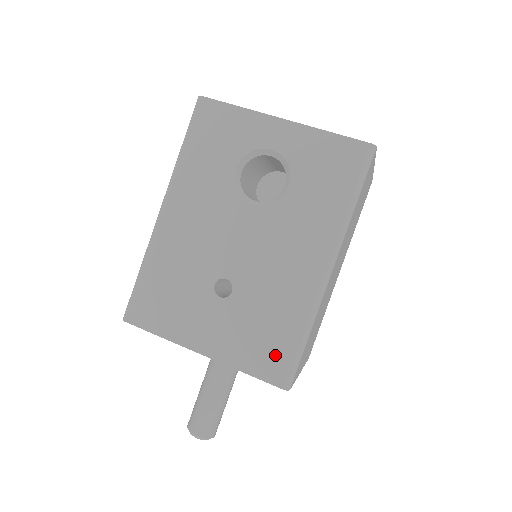
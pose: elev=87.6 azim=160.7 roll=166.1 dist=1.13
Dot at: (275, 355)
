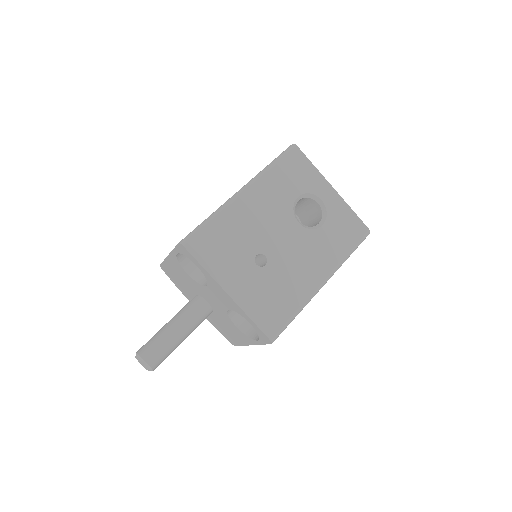
Dot at: (275, 317)
